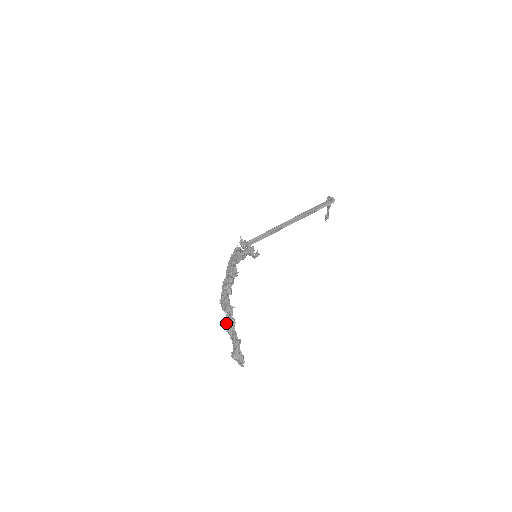
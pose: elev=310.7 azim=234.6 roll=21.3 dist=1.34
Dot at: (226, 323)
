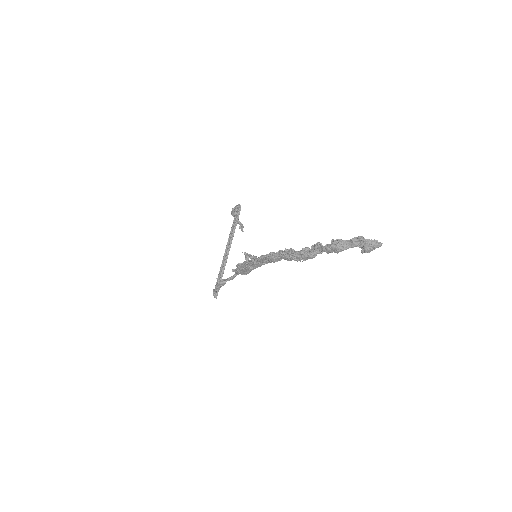
Dot at: (334, 246)
